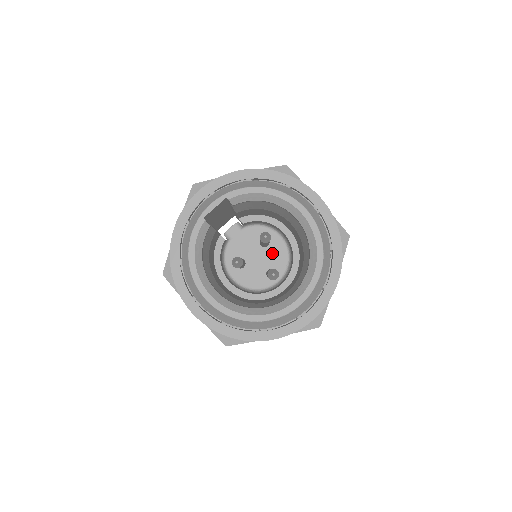
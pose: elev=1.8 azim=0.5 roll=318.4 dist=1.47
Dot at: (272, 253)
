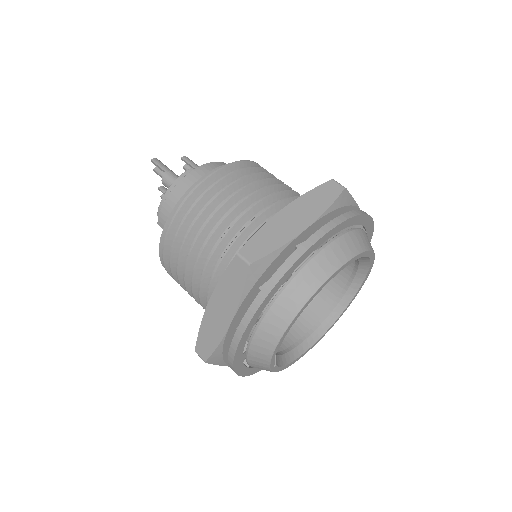
Dot at: occluded
